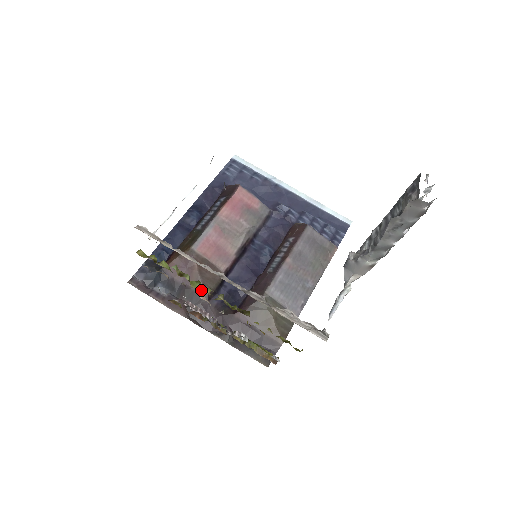
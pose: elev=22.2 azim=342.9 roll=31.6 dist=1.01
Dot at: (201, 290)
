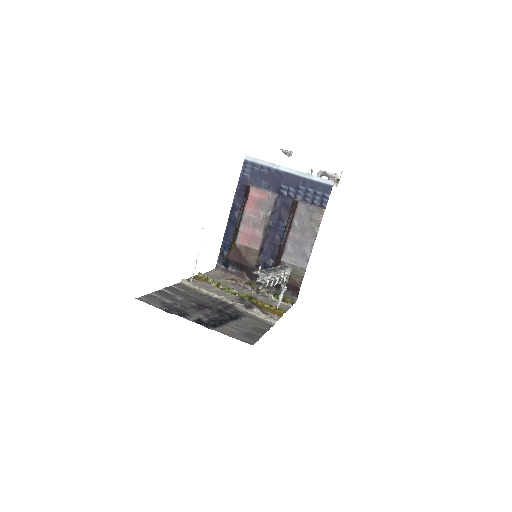
Dot at: (250, 265)
